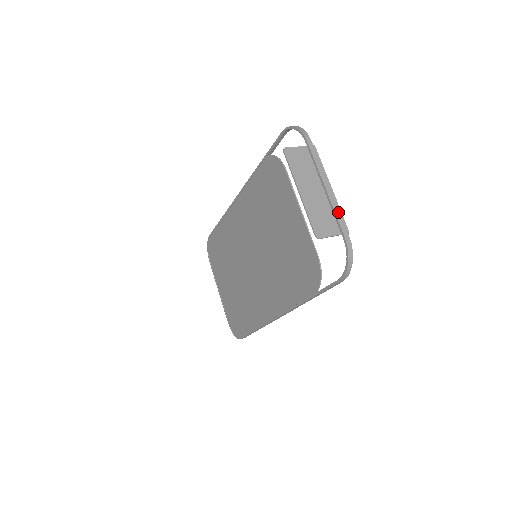
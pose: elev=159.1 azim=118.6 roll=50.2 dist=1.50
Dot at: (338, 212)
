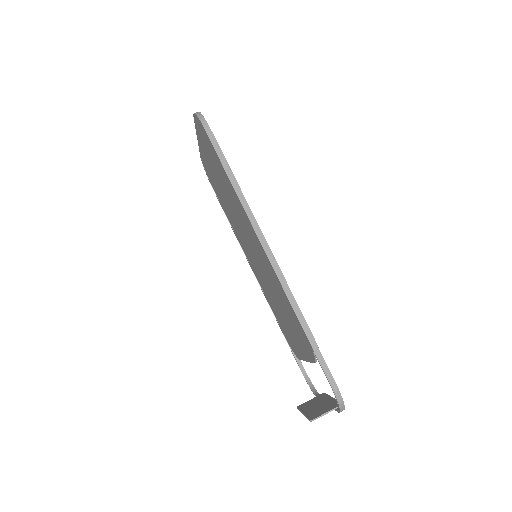
Dot at: occluded
